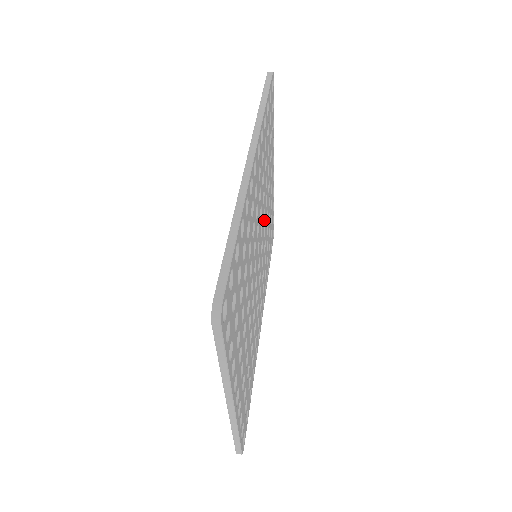
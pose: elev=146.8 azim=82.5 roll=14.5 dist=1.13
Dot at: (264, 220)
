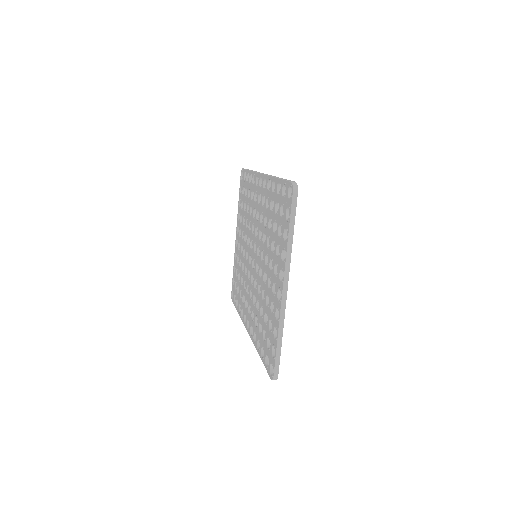
Dot at: occluded
